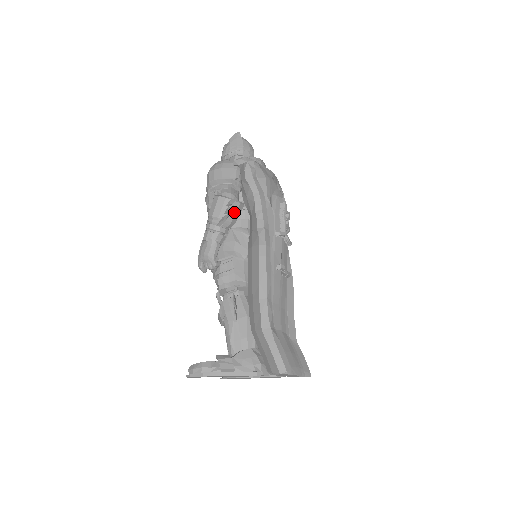
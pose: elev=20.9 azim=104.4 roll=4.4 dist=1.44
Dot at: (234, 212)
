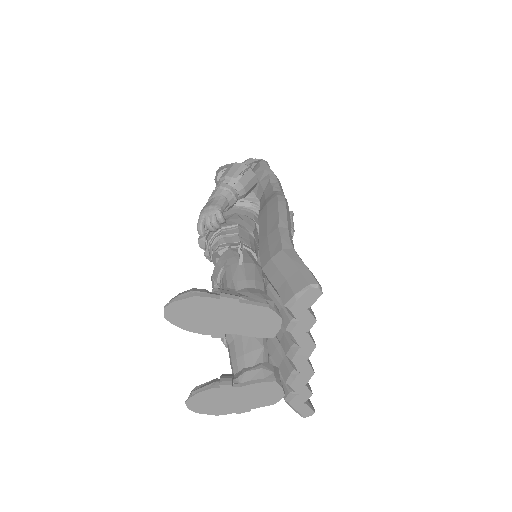
Dot at: (248, 179)
